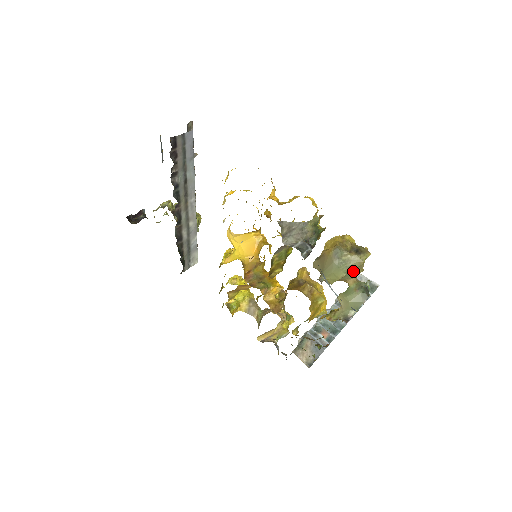
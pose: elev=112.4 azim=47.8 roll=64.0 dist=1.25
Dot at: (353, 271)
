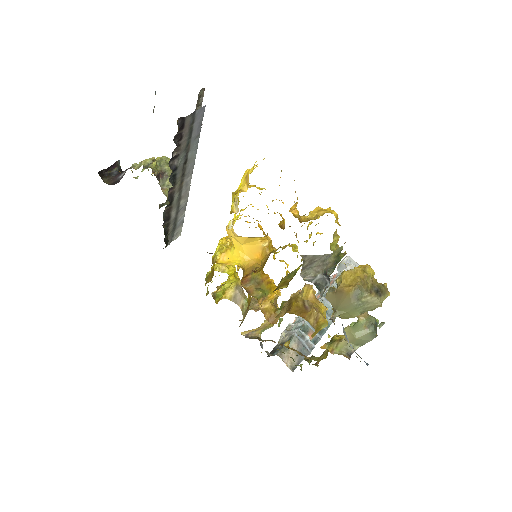
Dot at: occluded
